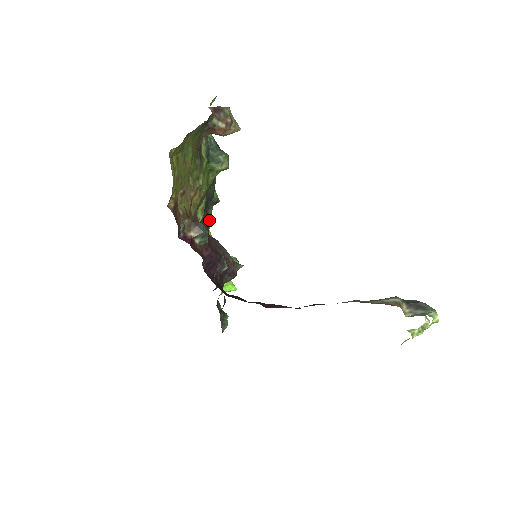
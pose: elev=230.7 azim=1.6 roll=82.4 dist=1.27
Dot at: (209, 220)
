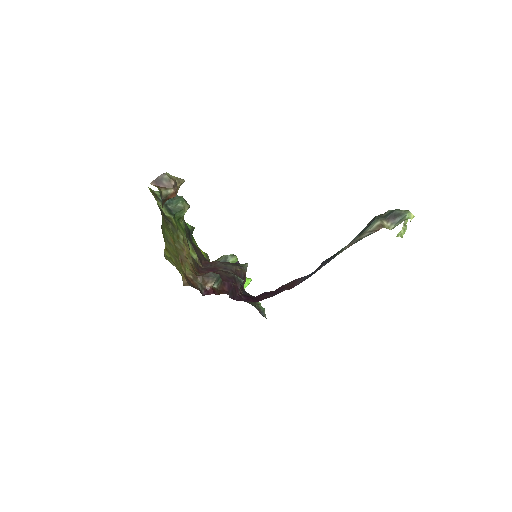
Dot at: (197, 247)
